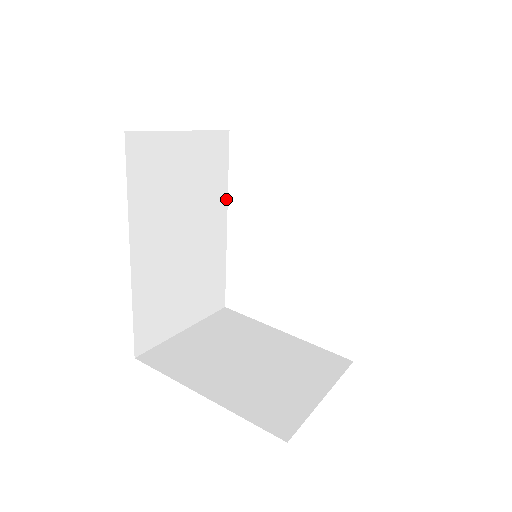
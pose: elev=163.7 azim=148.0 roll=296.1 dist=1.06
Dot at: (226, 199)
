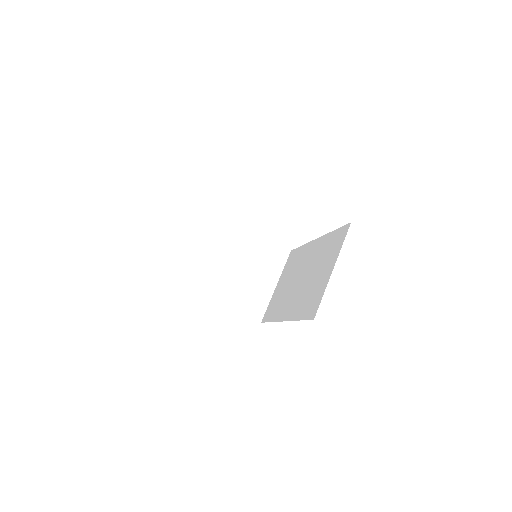
Dot at: occluded
